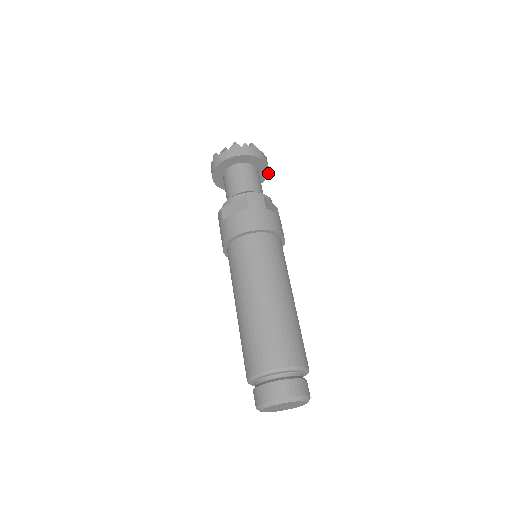
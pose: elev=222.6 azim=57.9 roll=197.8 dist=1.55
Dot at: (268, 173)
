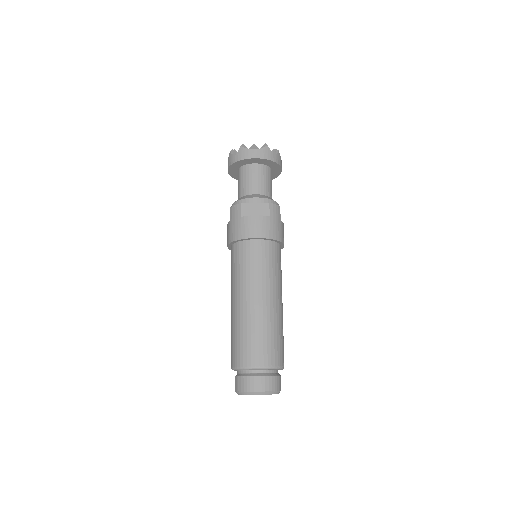
Dot at: occluded
